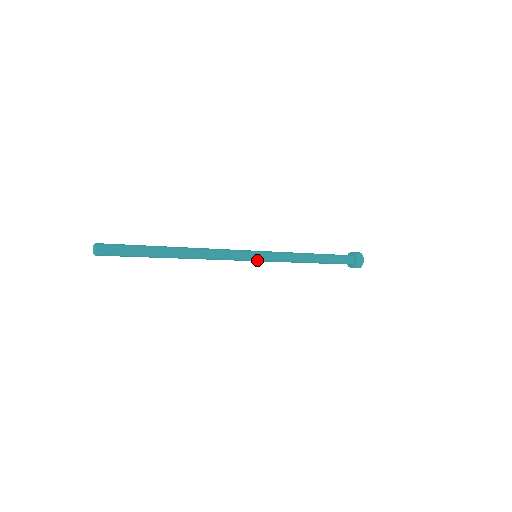
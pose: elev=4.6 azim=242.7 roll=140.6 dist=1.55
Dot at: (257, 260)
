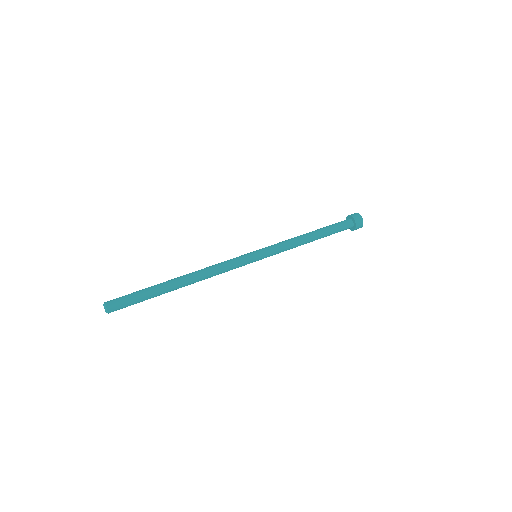
Dot at: occluded
